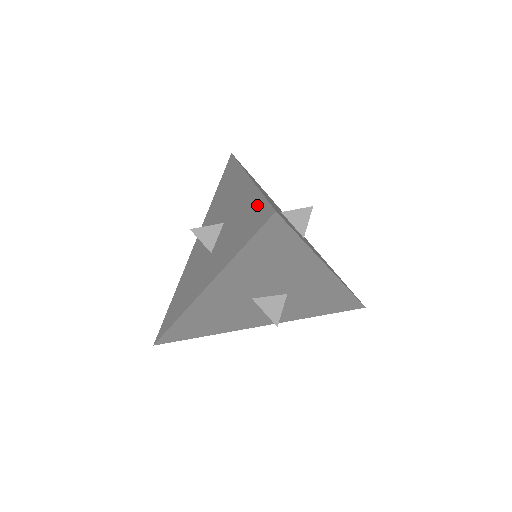
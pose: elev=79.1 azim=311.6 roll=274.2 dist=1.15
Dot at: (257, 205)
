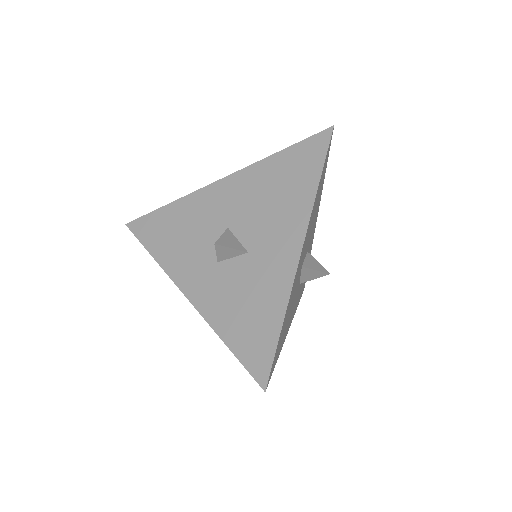
Dot at: occluded
